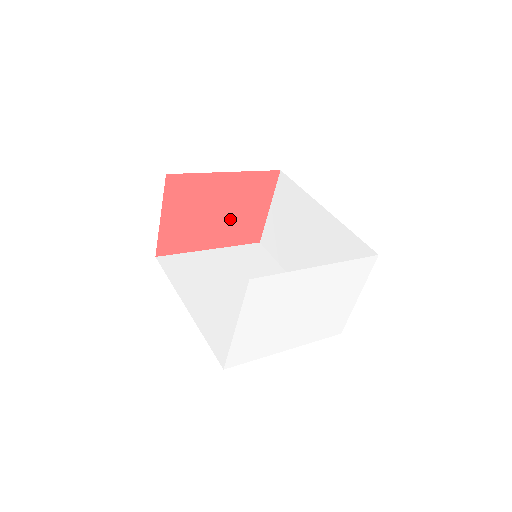
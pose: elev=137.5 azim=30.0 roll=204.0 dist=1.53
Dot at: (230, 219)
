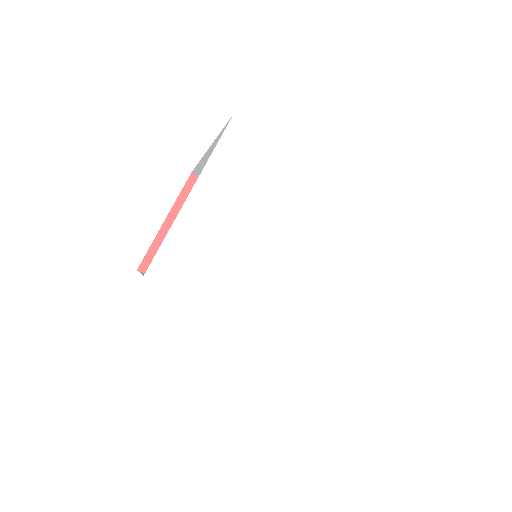
Dot at: occluded
